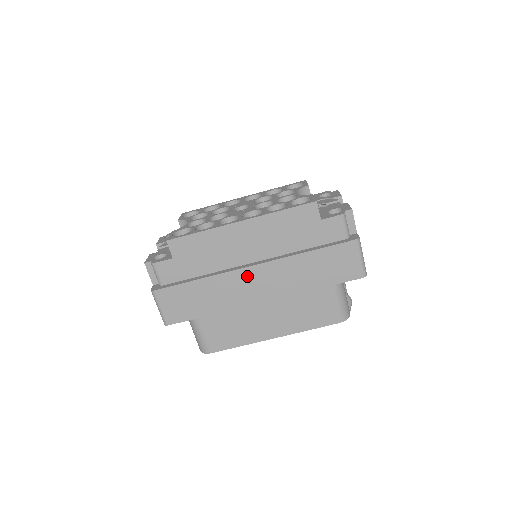
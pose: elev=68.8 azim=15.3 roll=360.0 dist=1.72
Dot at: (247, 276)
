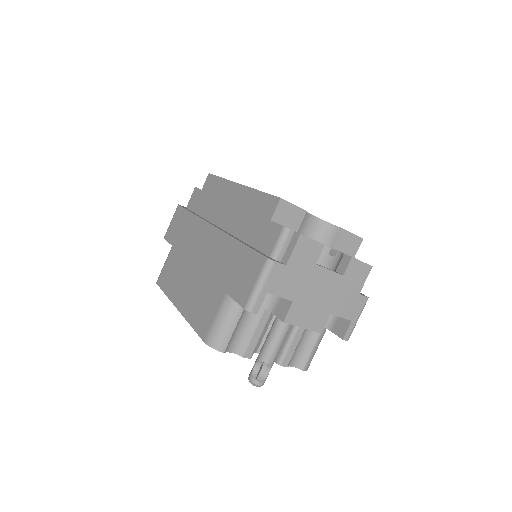
Dot at: (206, 233)
